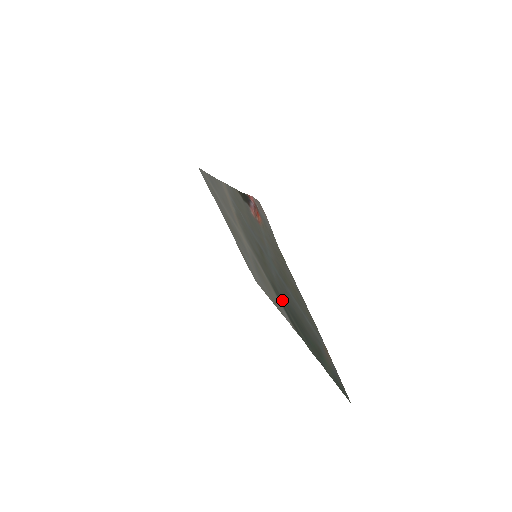
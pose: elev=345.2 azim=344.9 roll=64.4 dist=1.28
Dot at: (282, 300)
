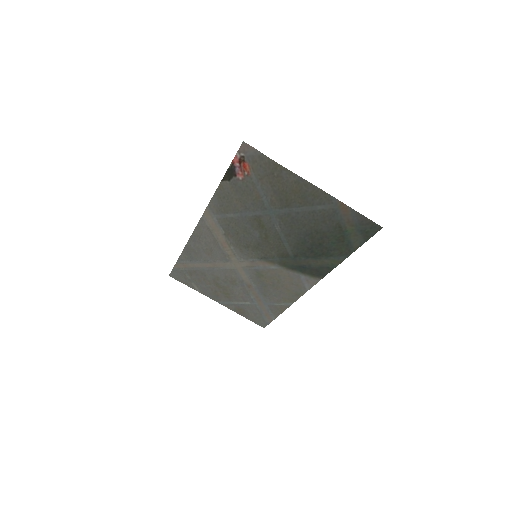
Dot at: (295, 258)
